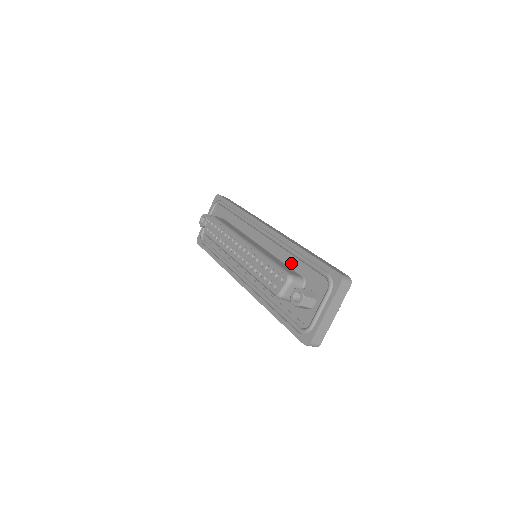
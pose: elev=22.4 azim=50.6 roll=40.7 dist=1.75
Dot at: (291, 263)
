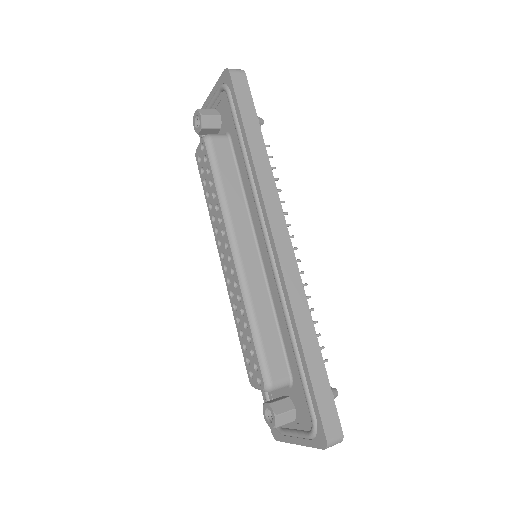
Dot at: (285, 340)
